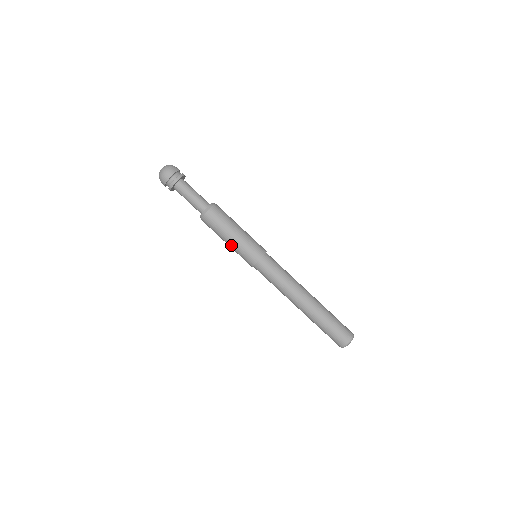
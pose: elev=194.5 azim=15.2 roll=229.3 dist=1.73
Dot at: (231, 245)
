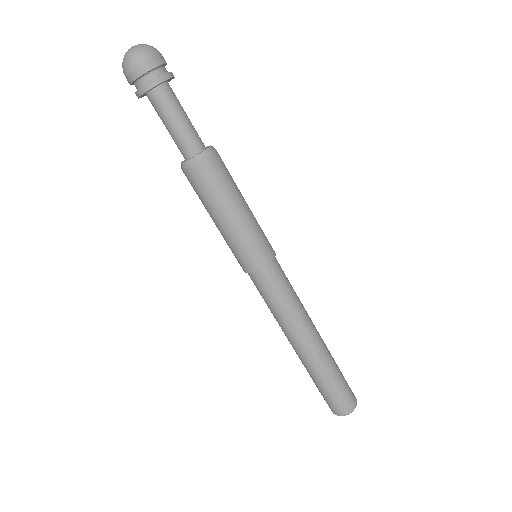
Dot at: (226, 229)
